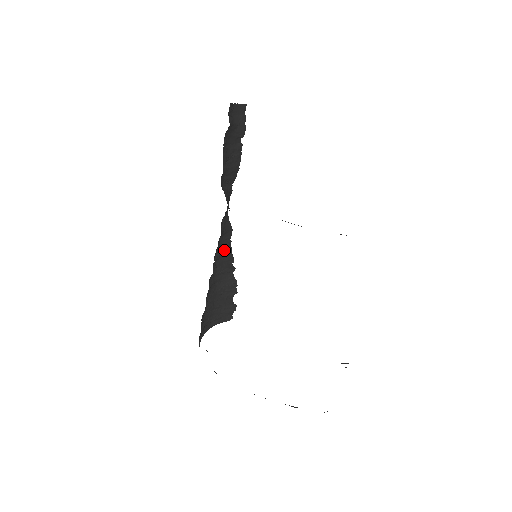
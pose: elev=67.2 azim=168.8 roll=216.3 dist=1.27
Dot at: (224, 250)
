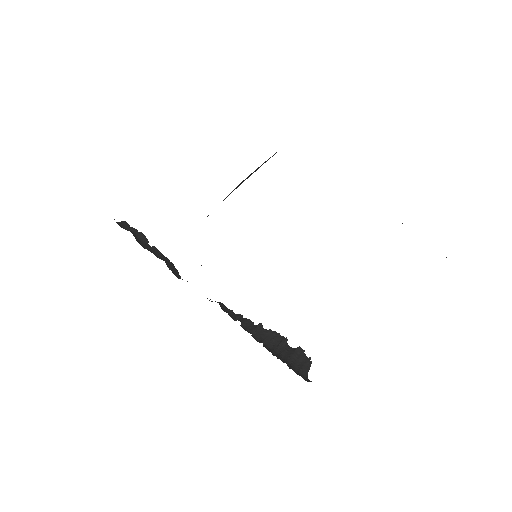
Dot at: (236, 317)
